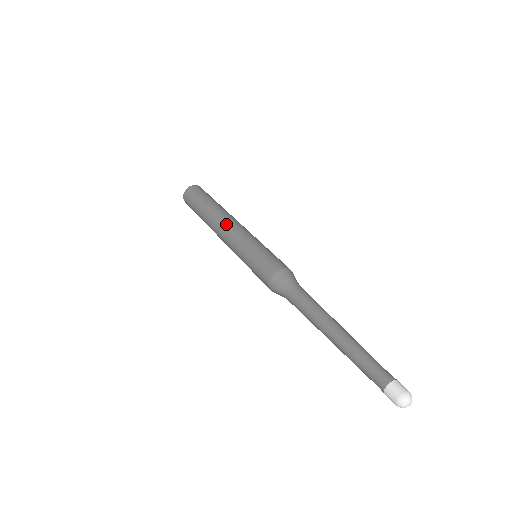
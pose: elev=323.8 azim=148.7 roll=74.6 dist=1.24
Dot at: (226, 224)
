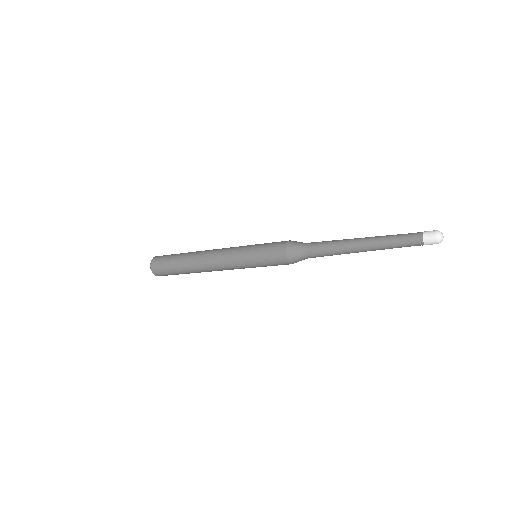
Dot at: (216, 250)
